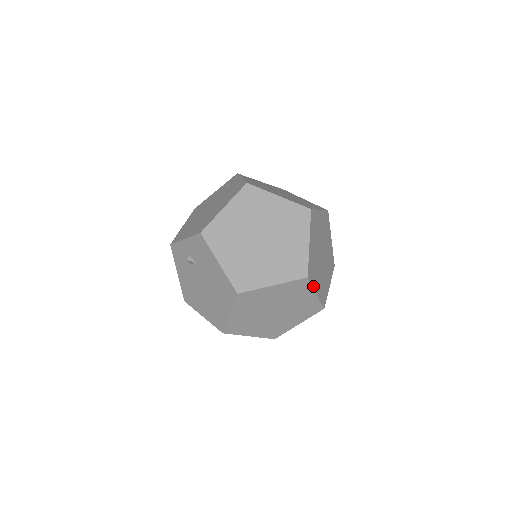
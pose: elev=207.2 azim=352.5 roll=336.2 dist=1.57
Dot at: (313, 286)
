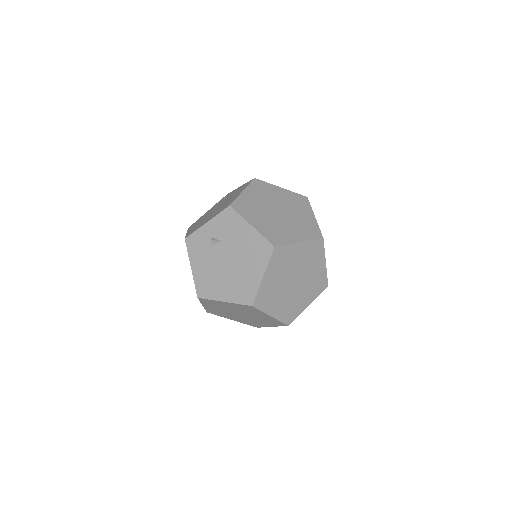
Dot at: (324, 253)
